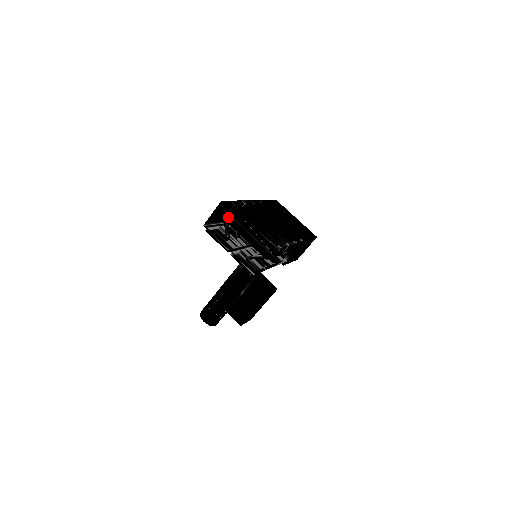
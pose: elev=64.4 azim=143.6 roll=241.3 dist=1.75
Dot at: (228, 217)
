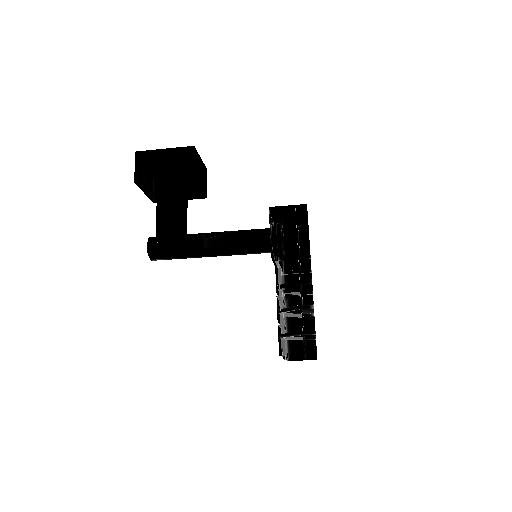
Dot at: occluded
